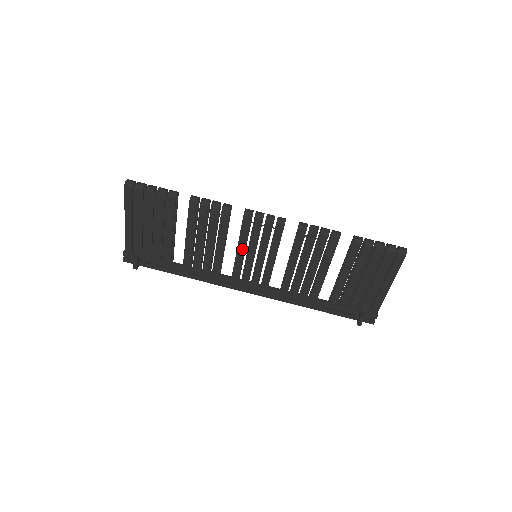
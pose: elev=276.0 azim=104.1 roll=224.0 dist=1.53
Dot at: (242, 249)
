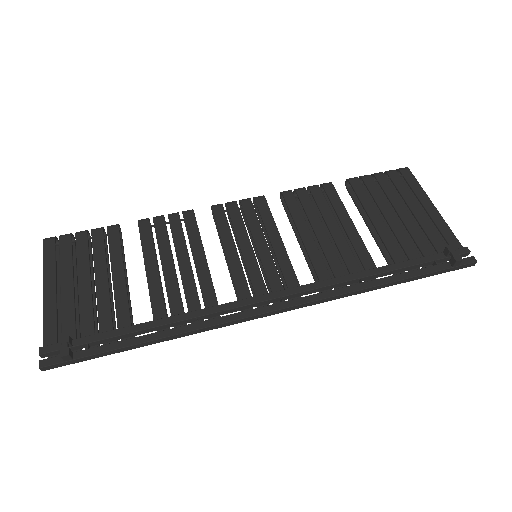
Dot at: (231, 248)
